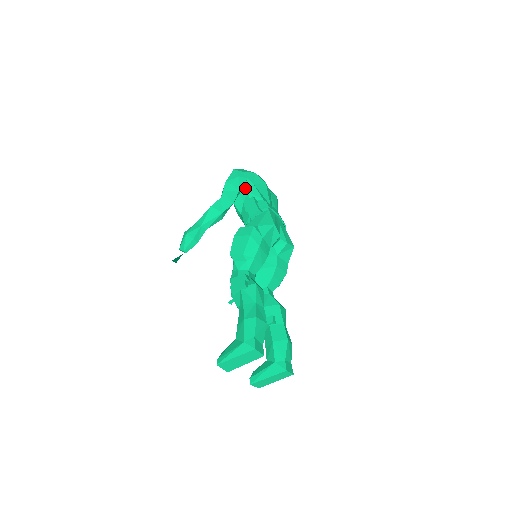
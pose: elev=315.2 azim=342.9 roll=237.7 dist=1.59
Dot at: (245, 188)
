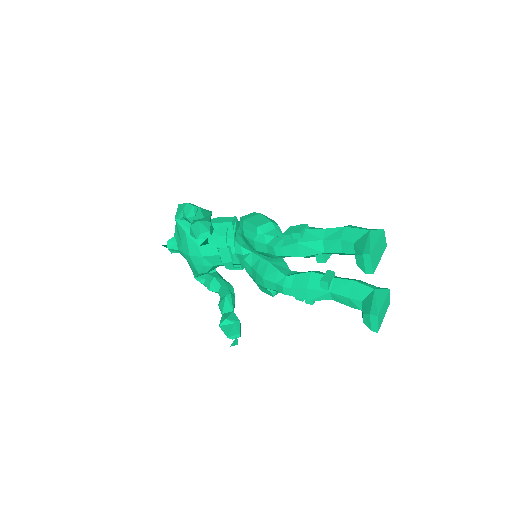
Dot at: occluded
